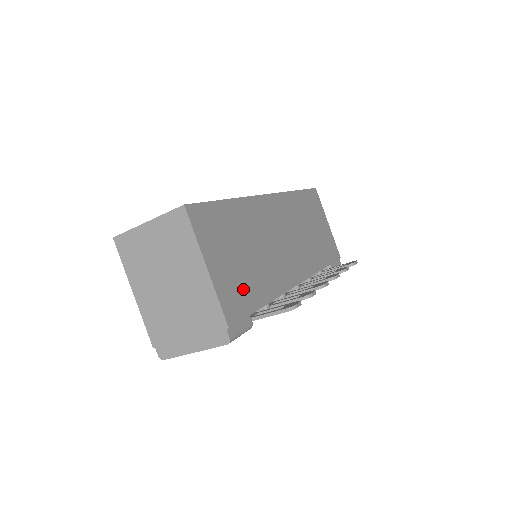
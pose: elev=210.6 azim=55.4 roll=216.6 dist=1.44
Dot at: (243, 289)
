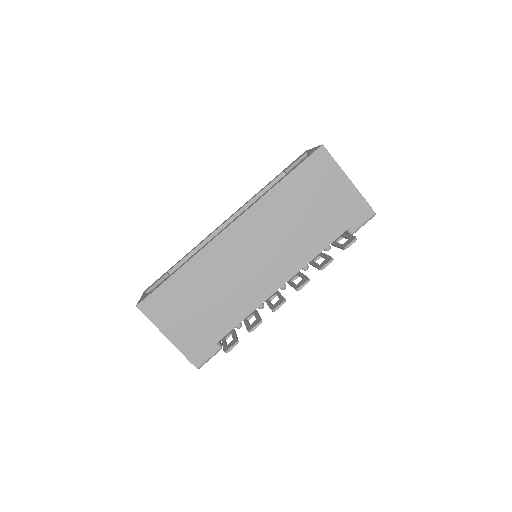
Dot at: (204, 331)
